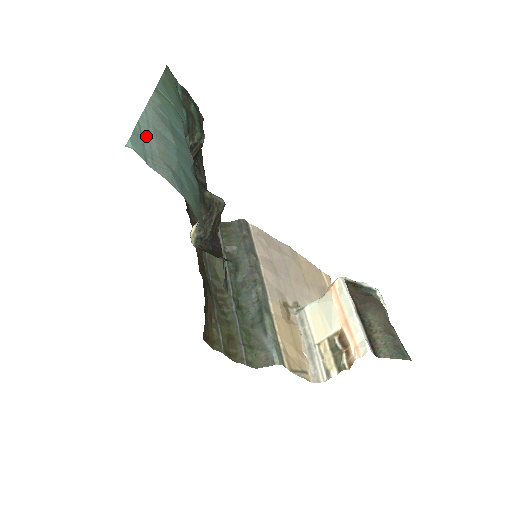
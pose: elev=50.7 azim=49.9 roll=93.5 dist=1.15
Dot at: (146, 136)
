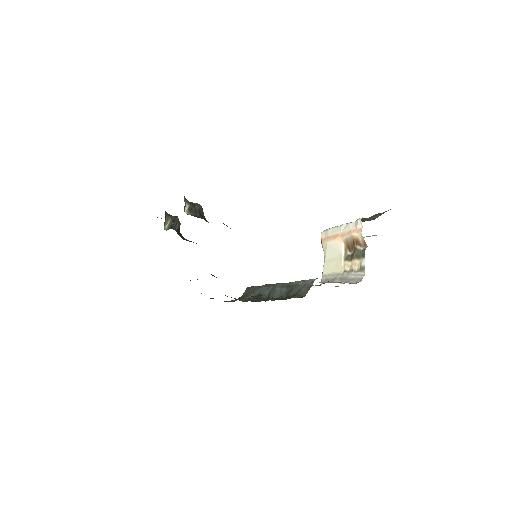
Dot at: occluded
